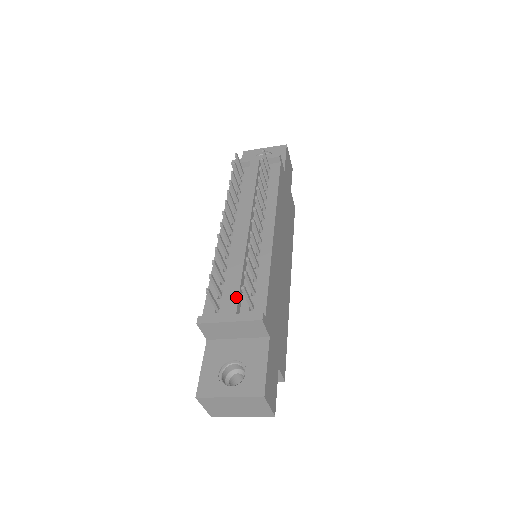
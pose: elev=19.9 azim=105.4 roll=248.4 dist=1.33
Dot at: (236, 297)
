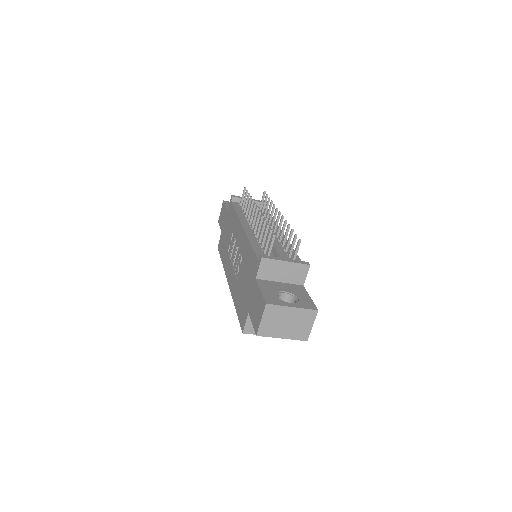
Dot at: (284, 252)
